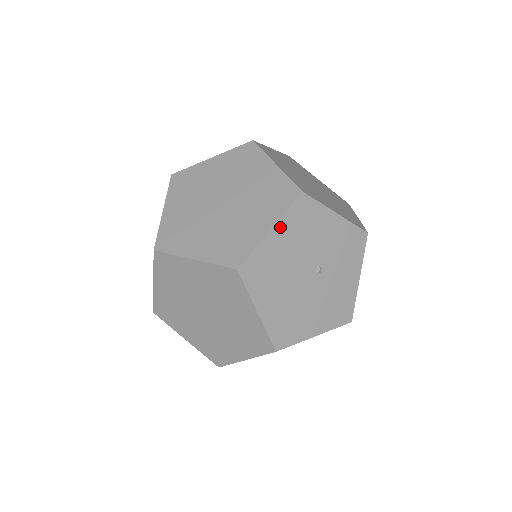
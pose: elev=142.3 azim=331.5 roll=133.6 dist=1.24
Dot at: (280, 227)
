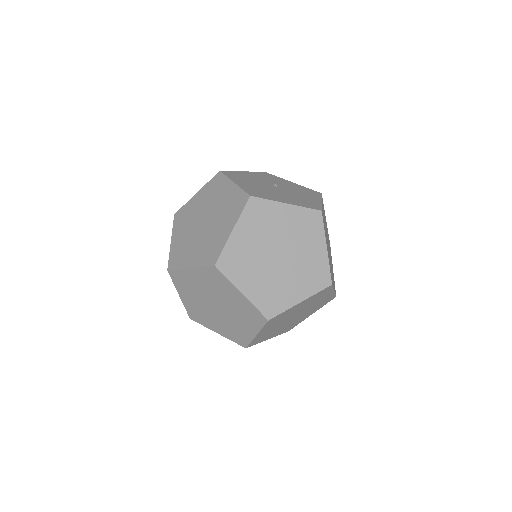
Dot at: (235, 181)
